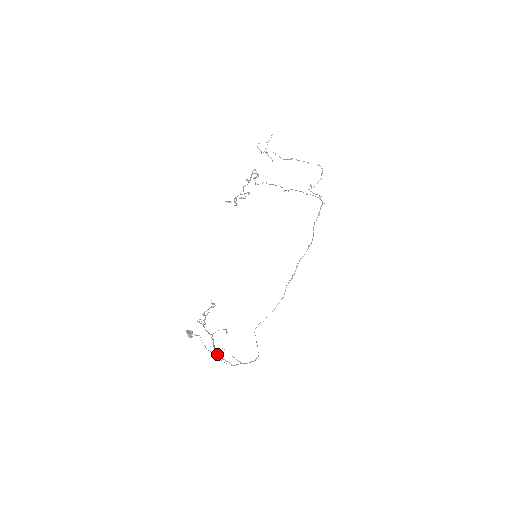
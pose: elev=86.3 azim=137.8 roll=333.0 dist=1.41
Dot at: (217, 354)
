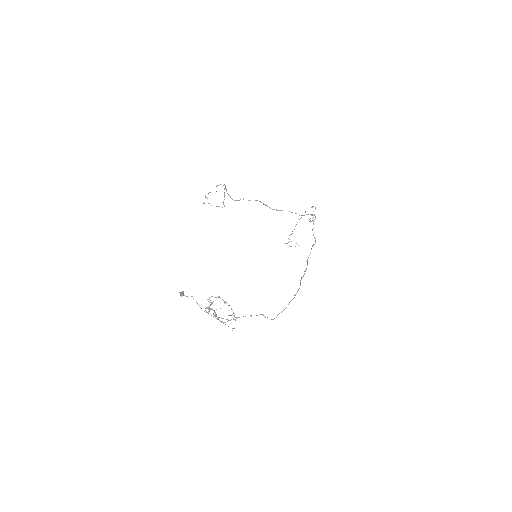
Dot at: (214, 315)
